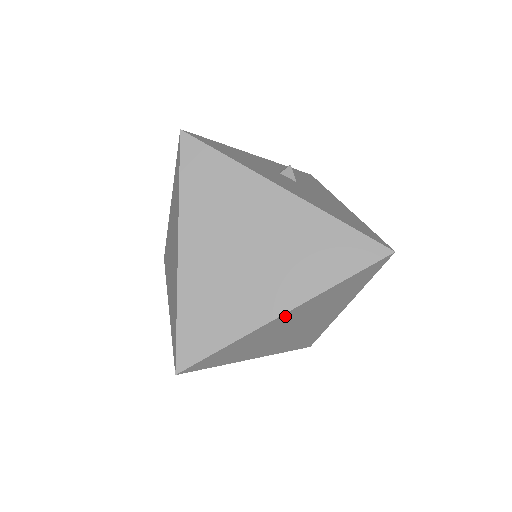
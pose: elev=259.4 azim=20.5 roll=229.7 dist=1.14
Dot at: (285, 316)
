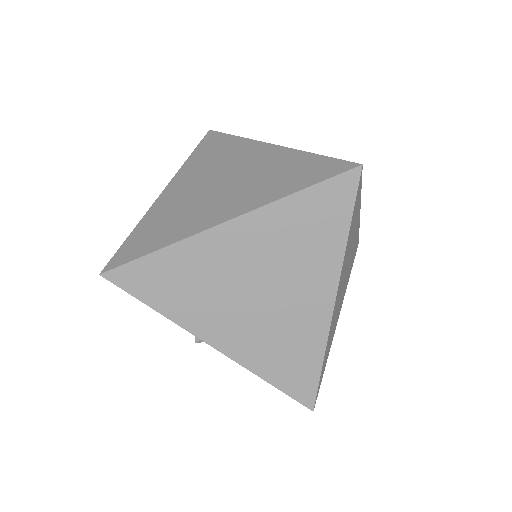
Dot at: (230, 231)
